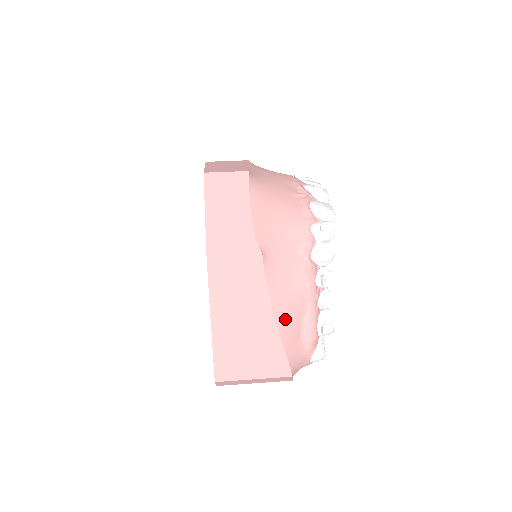
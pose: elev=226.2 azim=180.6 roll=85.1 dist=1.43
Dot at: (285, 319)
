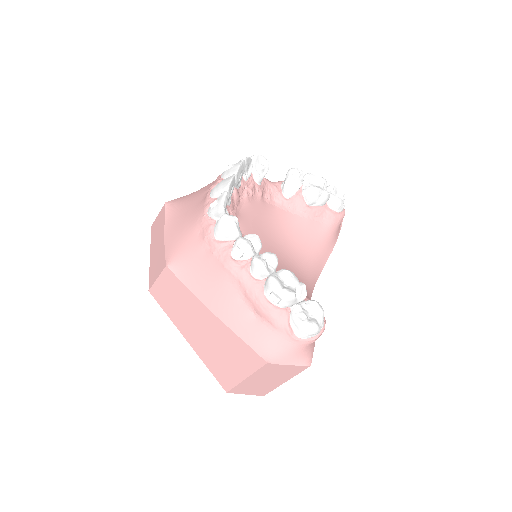
Dot at: (224, 309)
